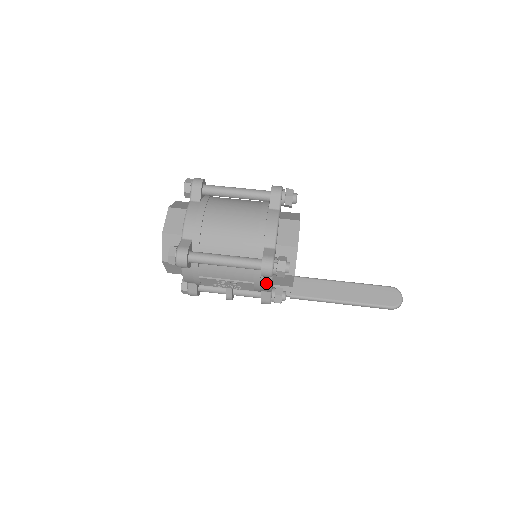
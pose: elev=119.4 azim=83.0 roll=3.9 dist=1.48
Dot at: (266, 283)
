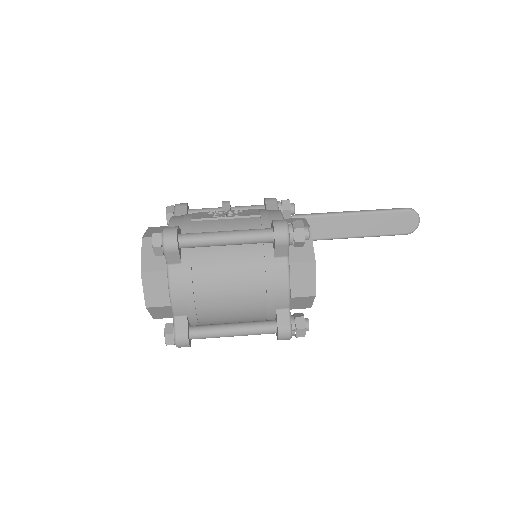
Dot at: occluded
